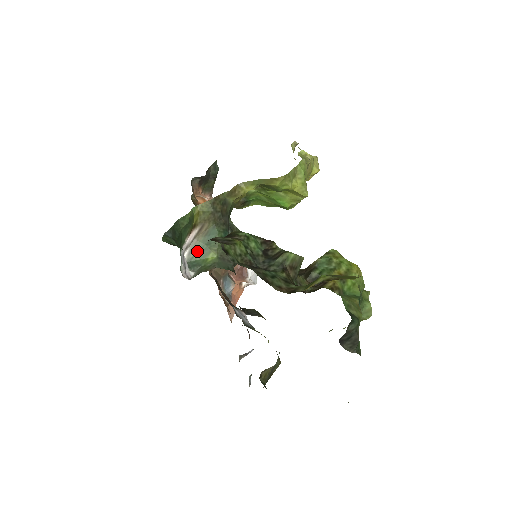
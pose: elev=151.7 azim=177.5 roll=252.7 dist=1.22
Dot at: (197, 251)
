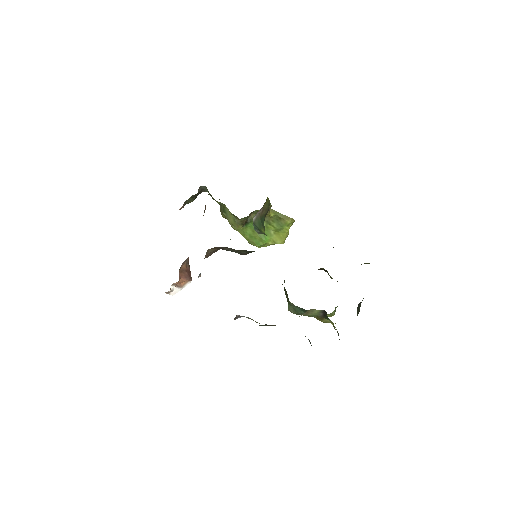
Dot at: (258, 222)
